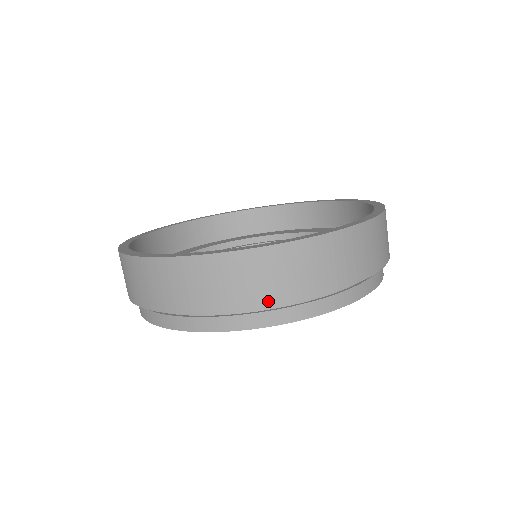
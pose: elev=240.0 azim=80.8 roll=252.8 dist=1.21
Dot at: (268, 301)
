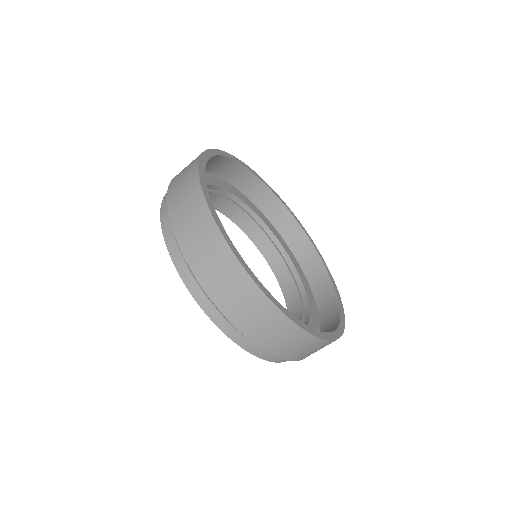
Dot at: (271, 350)
